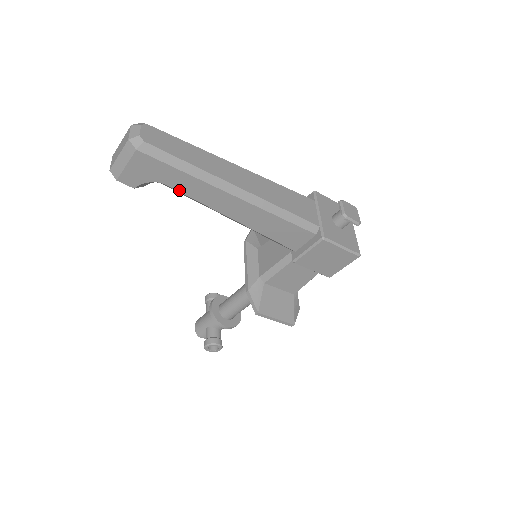
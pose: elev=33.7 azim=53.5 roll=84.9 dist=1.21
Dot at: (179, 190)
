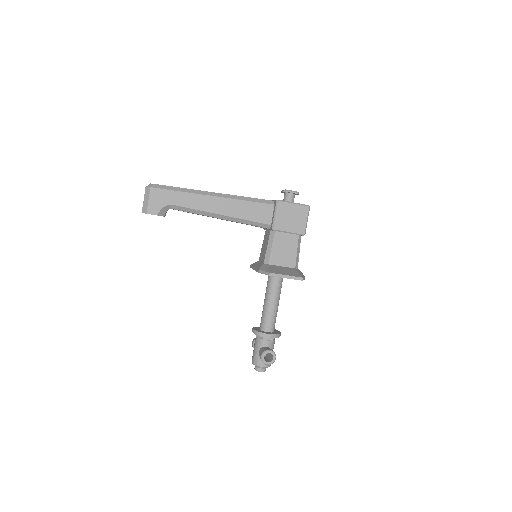
Dot at: (182, 206)
